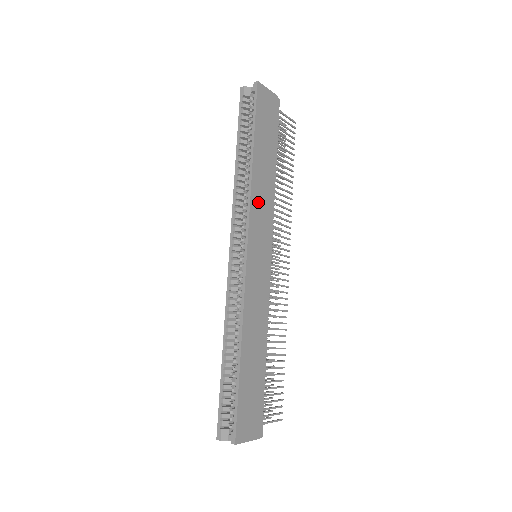
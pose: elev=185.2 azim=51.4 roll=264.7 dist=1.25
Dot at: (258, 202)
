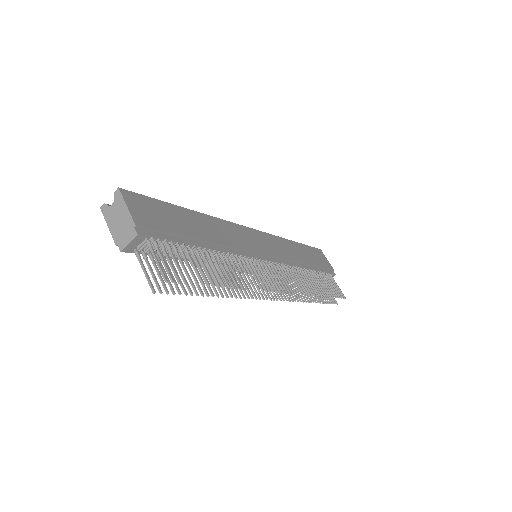
Dot at: (281, 244)
